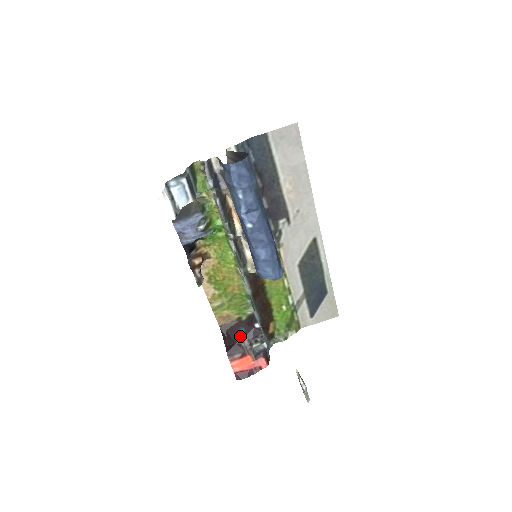
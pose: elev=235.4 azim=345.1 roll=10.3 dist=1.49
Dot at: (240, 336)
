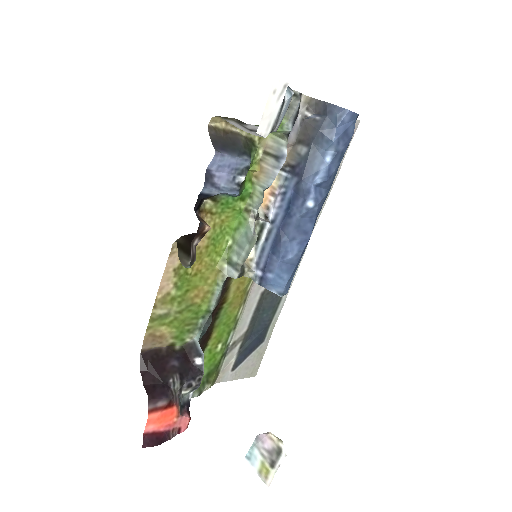
Dot at: (171, 372)
